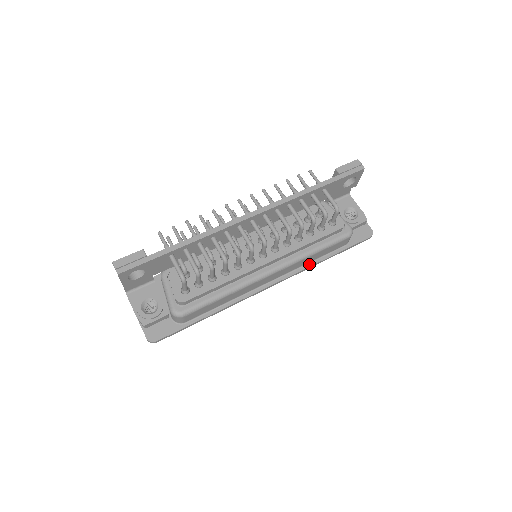
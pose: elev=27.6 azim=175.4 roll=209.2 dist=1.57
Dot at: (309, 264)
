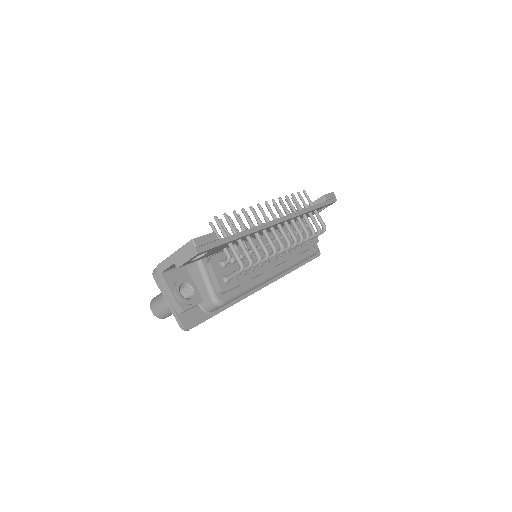
Dot at: (289, 271)
